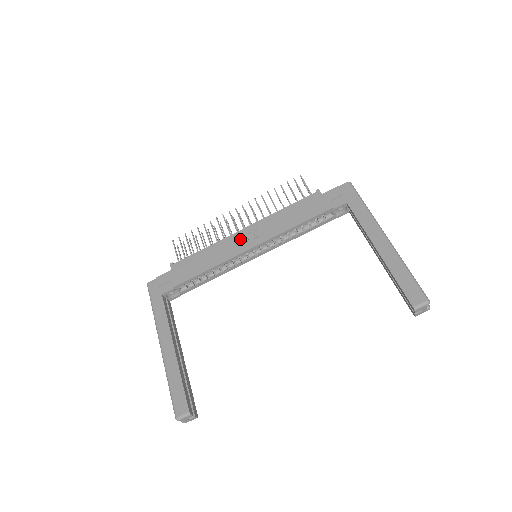
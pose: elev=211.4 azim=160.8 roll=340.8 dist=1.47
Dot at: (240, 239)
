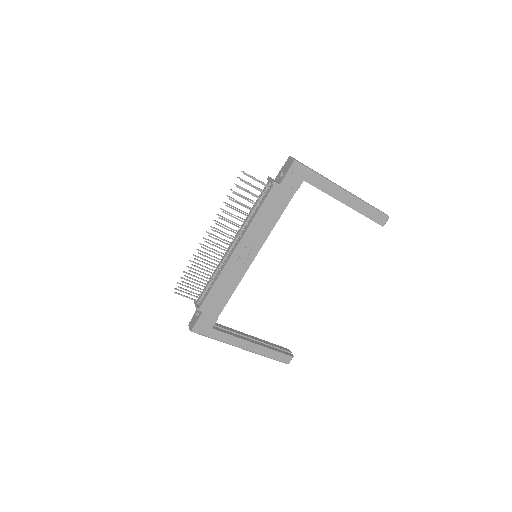
Dot at: (239, 258)
